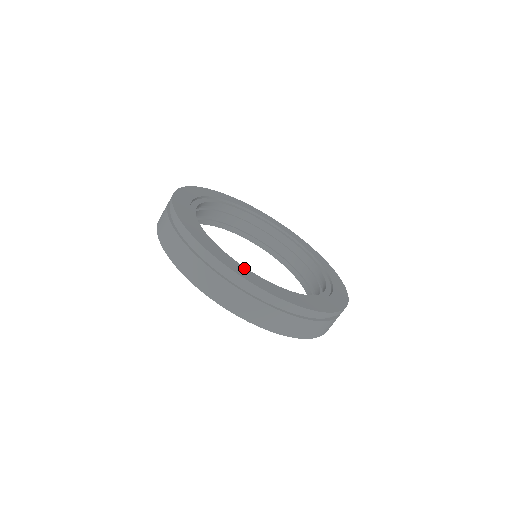
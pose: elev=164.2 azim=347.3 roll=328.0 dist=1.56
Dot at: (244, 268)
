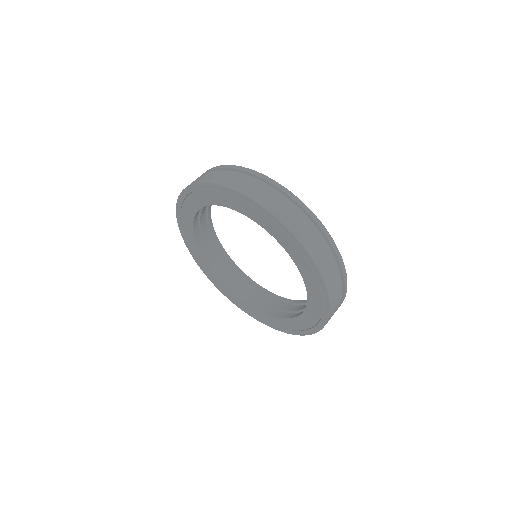
Dot at: occluded
